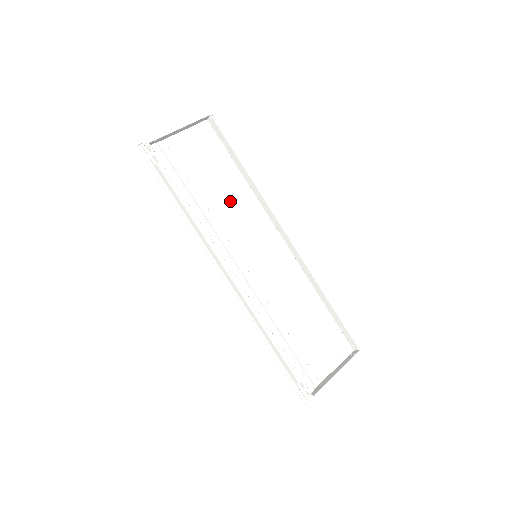
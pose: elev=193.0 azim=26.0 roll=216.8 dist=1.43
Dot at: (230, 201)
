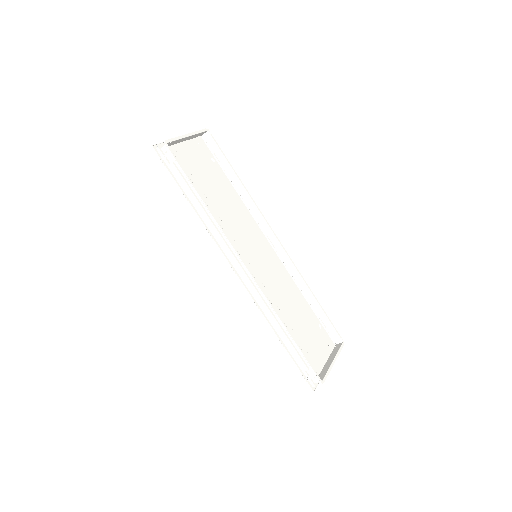
Dot at: (228, 207)
